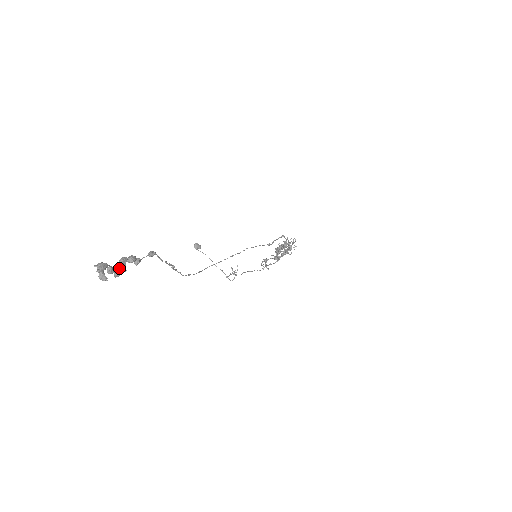
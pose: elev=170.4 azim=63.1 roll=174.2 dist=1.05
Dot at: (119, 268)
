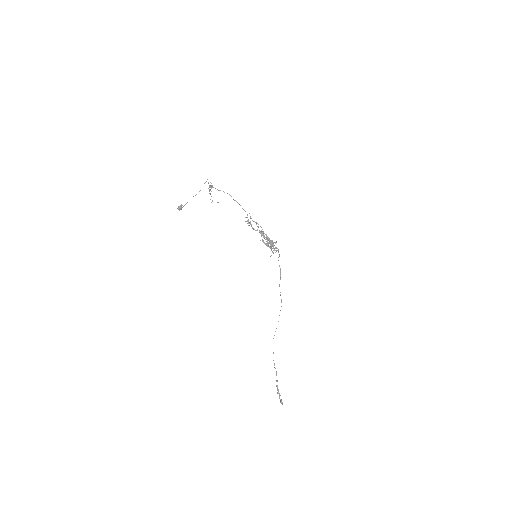
Dot at: (280, 395)
